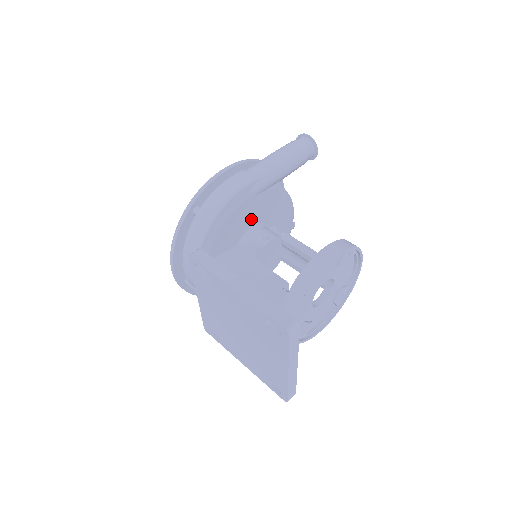
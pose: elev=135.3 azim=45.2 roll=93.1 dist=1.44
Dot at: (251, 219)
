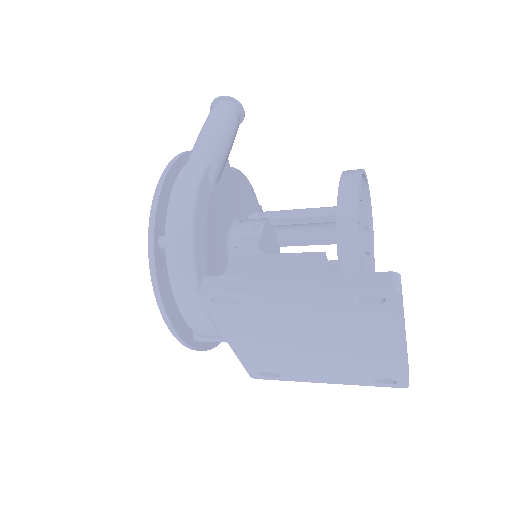
Dot at: (225, 218)
